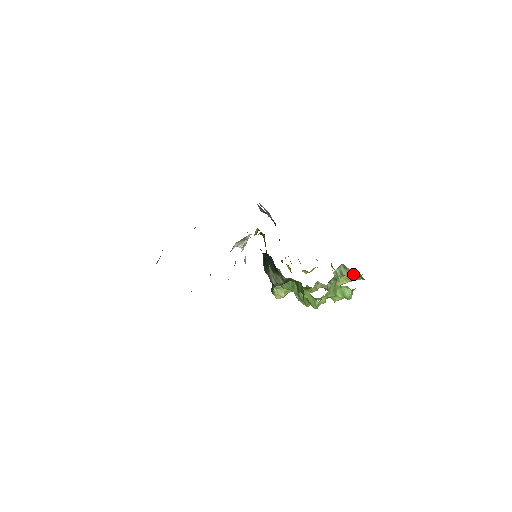
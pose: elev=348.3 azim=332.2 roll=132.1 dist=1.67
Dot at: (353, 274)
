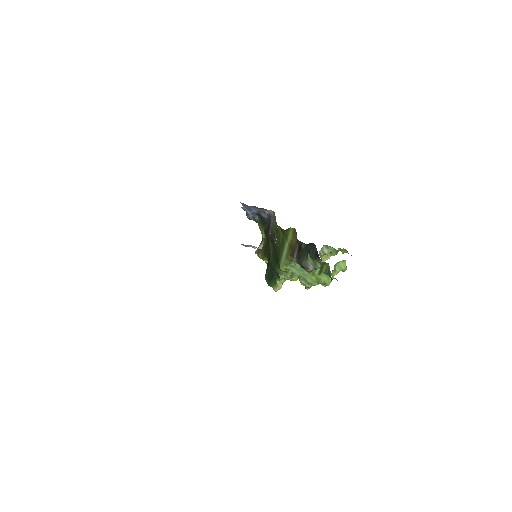
Dot at: occluded
